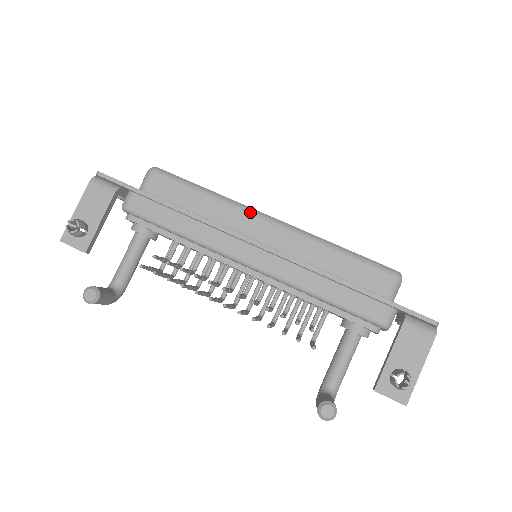
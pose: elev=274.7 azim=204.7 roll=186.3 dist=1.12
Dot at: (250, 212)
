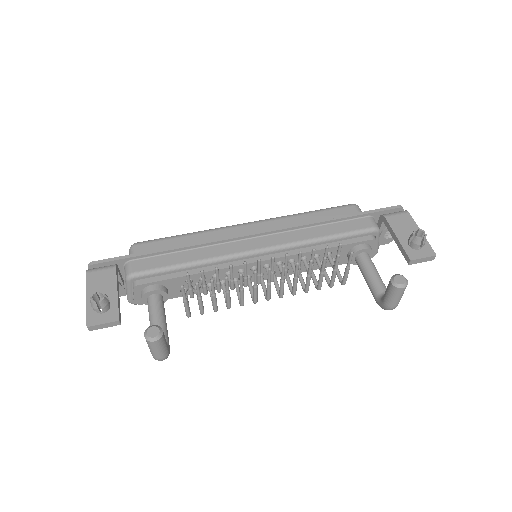
Dot at: (231, 226)
